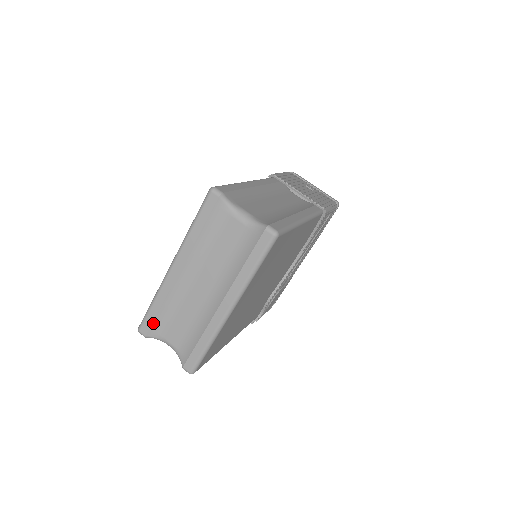
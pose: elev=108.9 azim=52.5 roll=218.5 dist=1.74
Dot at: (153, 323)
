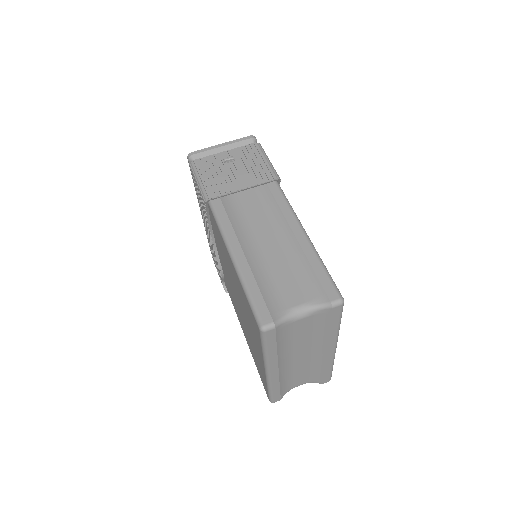
Dot at: (281, 394)
